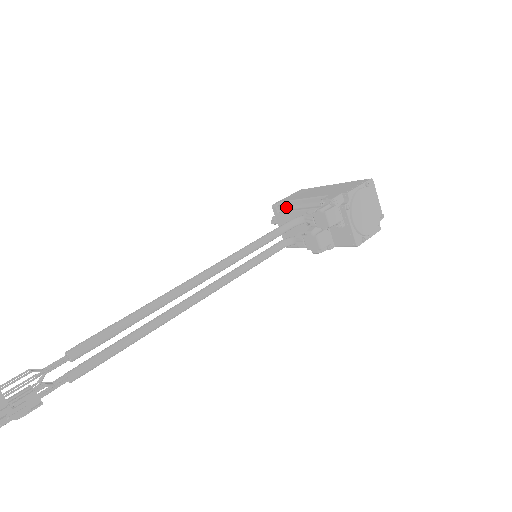
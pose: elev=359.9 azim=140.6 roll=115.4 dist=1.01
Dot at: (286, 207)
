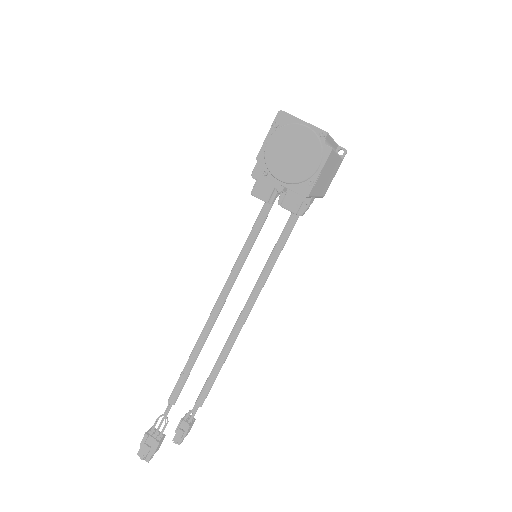
Dot at: occluded
